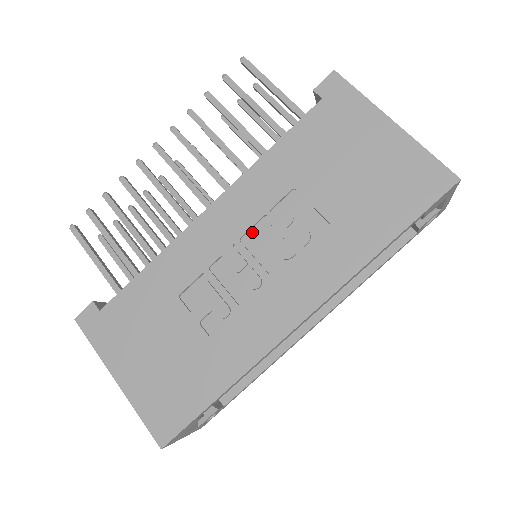
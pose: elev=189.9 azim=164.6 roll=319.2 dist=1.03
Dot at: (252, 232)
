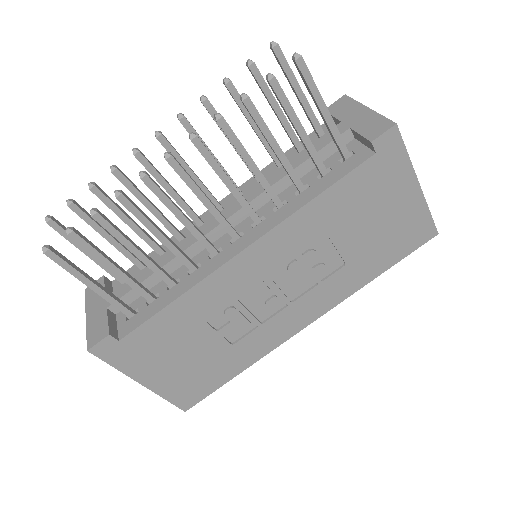
Dot at: (281, 268)
